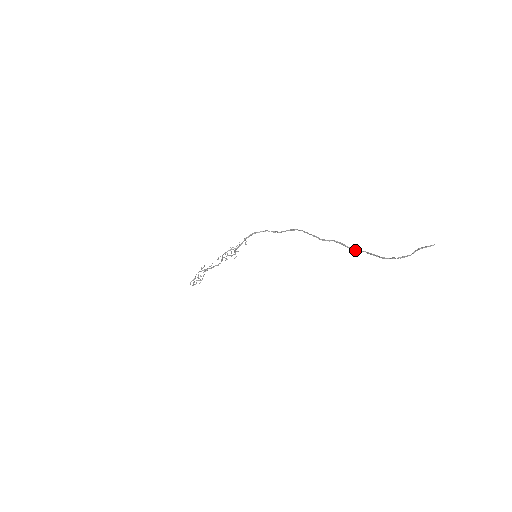
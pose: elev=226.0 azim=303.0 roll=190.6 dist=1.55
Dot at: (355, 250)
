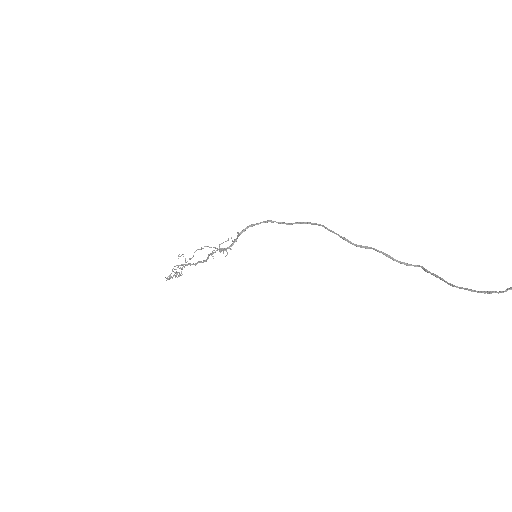
Dot at: (407, 265)
